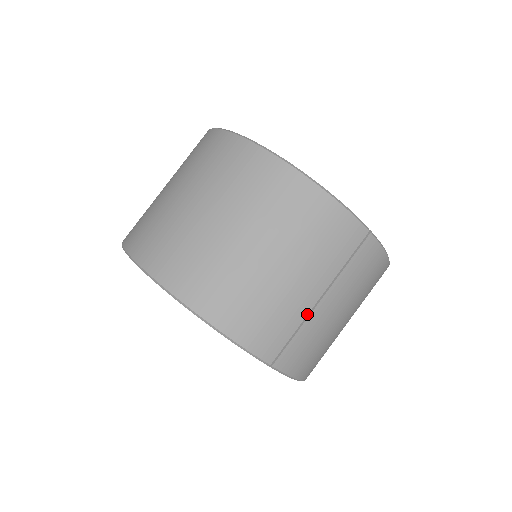
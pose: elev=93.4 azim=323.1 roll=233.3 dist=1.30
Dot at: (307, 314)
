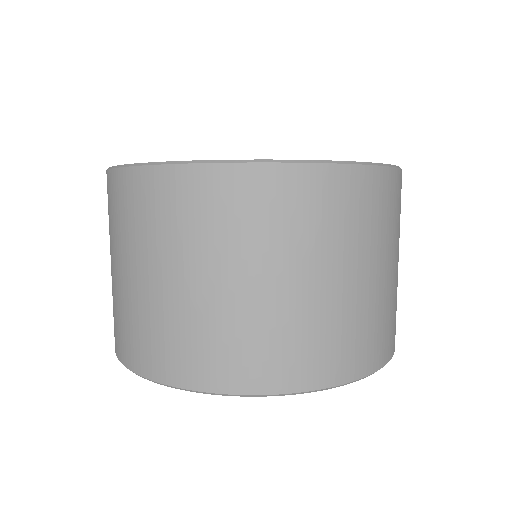
Dot at: occluded
